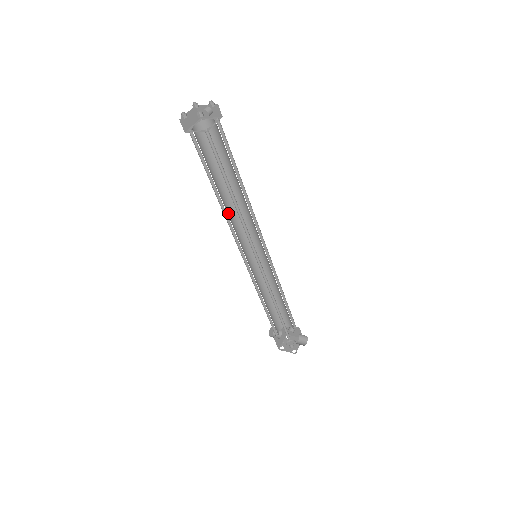
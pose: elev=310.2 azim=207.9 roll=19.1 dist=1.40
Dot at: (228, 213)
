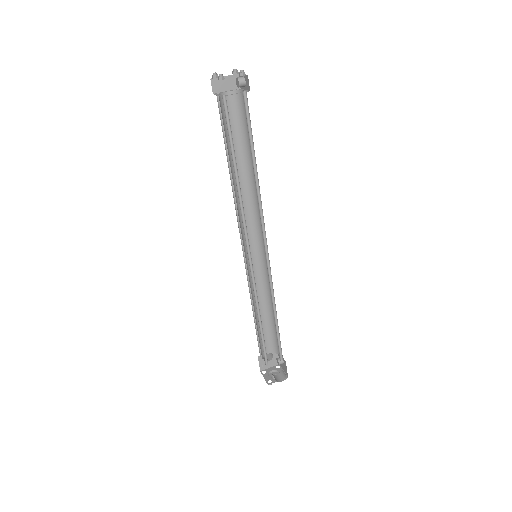
Dot at: occluded
